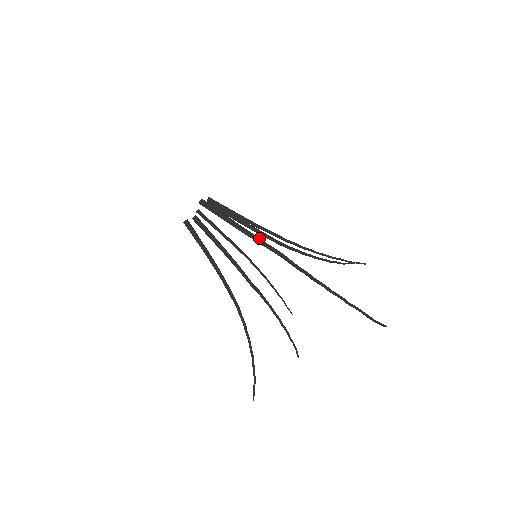
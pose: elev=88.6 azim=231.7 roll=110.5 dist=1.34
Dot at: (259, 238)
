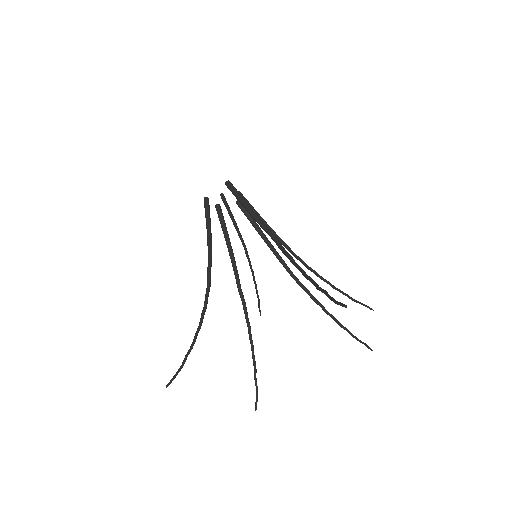
Dot at: (262, 221)
